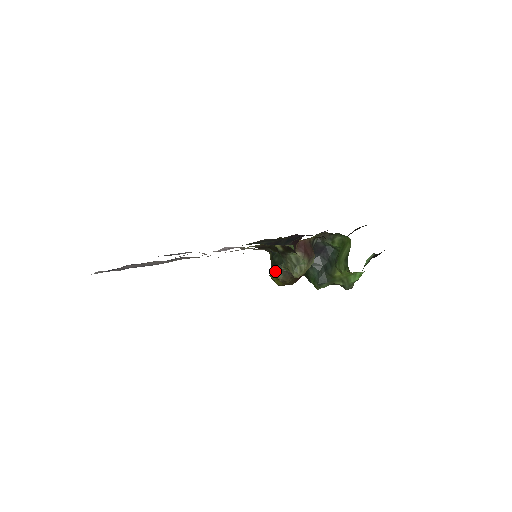
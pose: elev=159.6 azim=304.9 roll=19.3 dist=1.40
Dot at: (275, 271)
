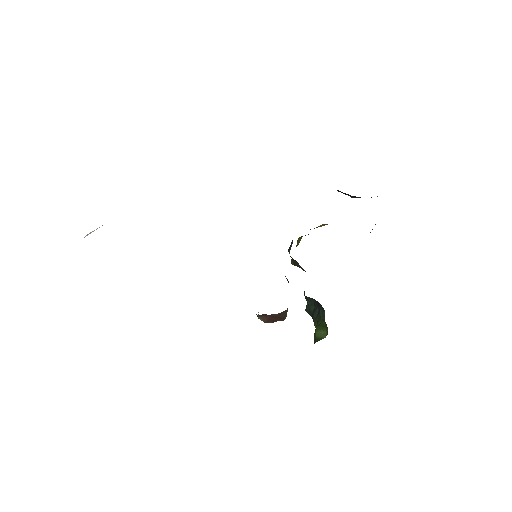
Dot at: occluded
